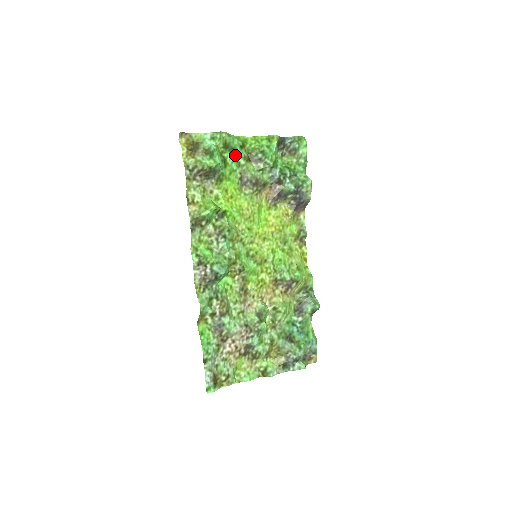
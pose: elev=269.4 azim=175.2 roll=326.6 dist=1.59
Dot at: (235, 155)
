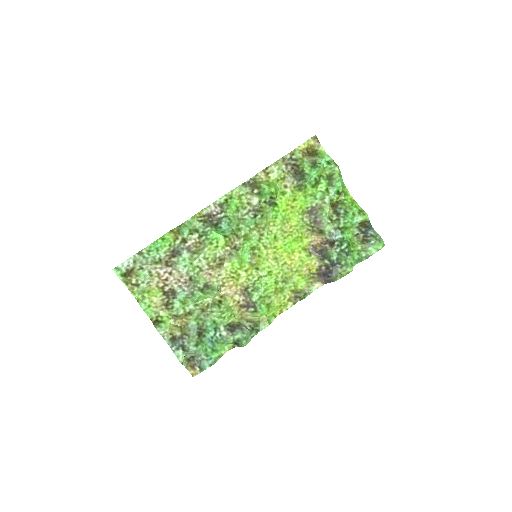
Dot at: (328, 190)
